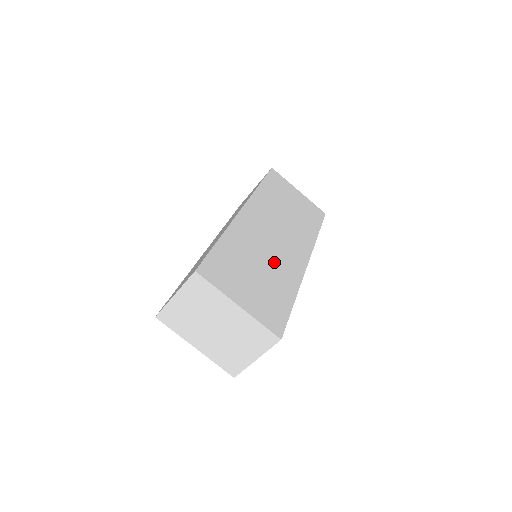
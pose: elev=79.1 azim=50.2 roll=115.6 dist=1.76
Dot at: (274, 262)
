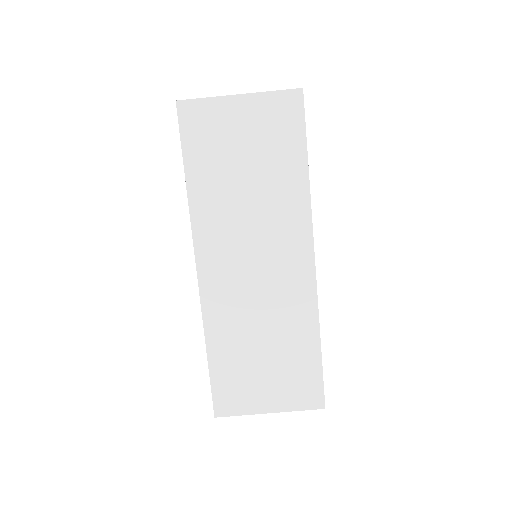
Dot at: (274, 315)
